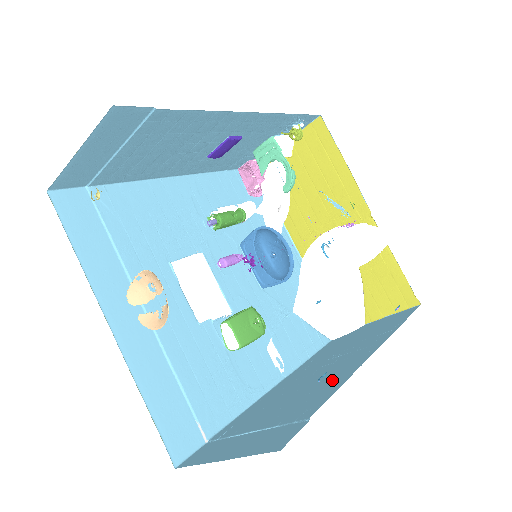
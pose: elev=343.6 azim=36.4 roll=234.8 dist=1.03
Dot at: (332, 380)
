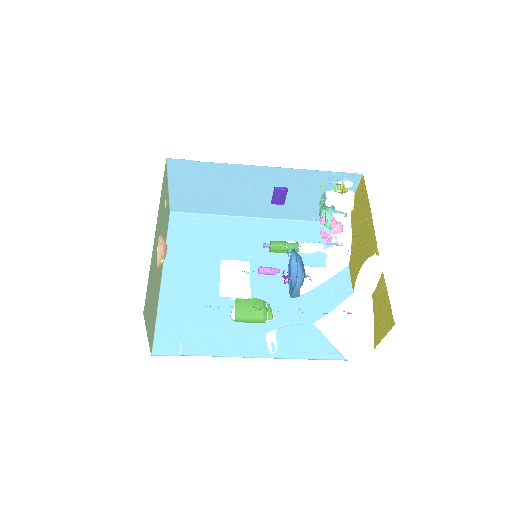
Dot at: occluded
